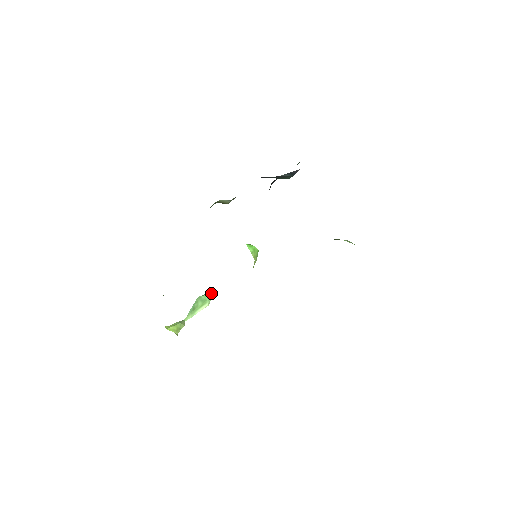
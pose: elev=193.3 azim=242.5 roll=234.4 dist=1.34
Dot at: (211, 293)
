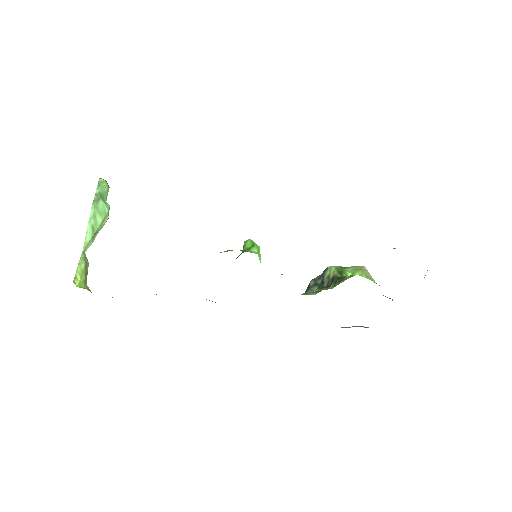
Dot at: (105, 191)
